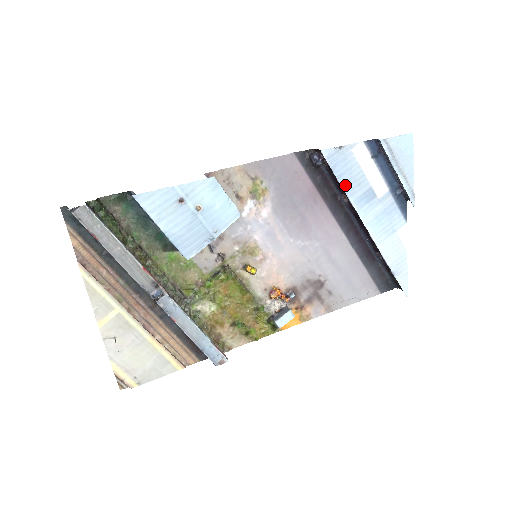
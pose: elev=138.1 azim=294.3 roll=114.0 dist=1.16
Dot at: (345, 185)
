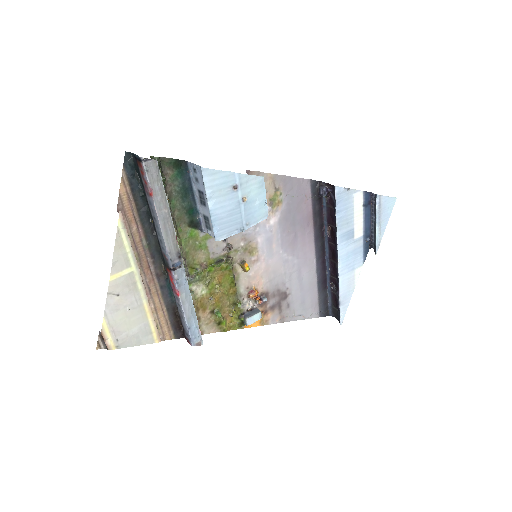
Dot at: (339, 220)
